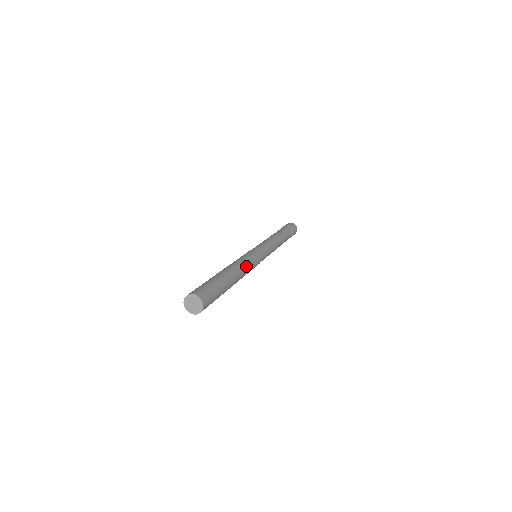
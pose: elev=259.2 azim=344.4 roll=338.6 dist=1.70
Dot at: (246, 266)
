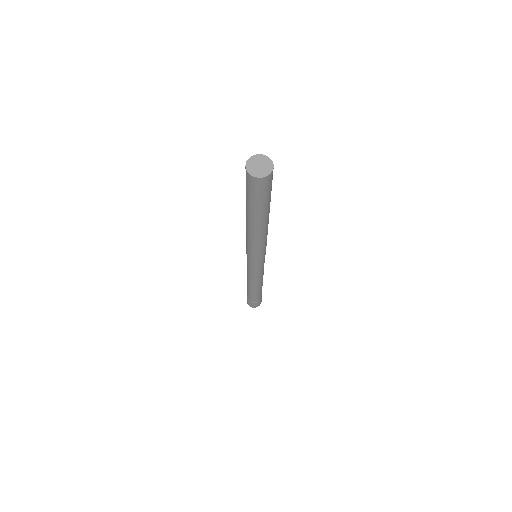
Dot at: occluded
